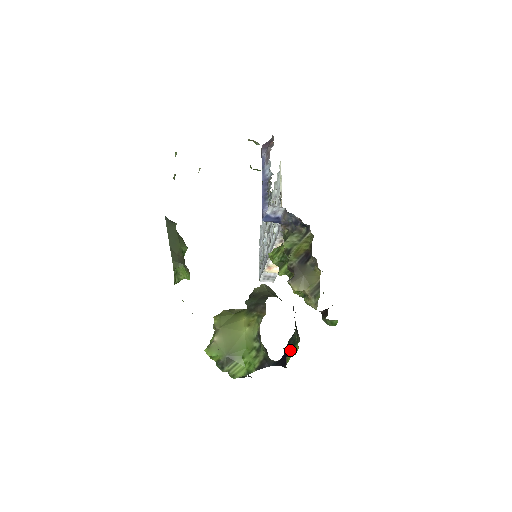
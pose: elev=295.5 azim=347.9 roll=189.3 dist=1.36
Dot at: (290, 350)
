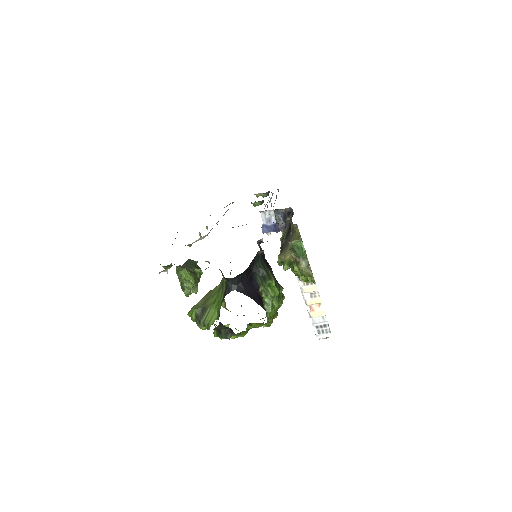
Dot at: (261, 285)
